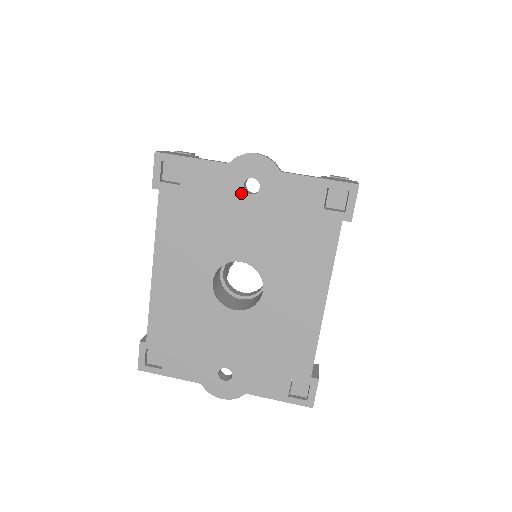
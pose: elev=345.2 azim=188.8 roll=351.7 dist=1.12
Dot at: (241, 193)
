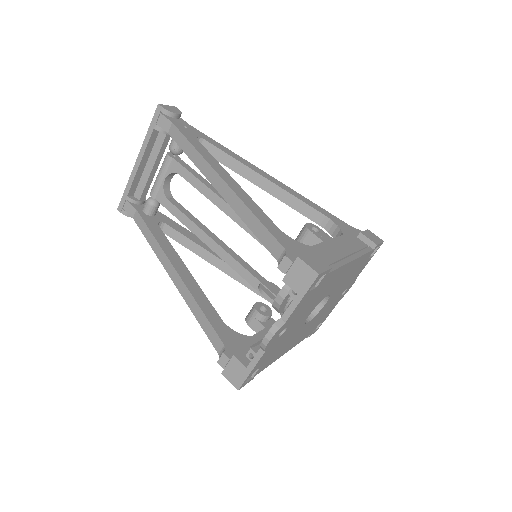
Dot at: (282, 336)
